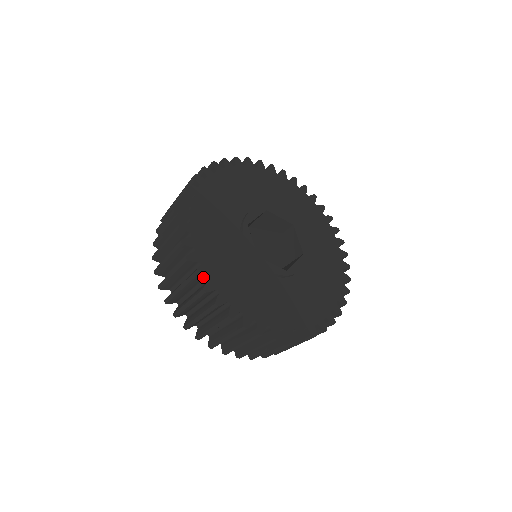
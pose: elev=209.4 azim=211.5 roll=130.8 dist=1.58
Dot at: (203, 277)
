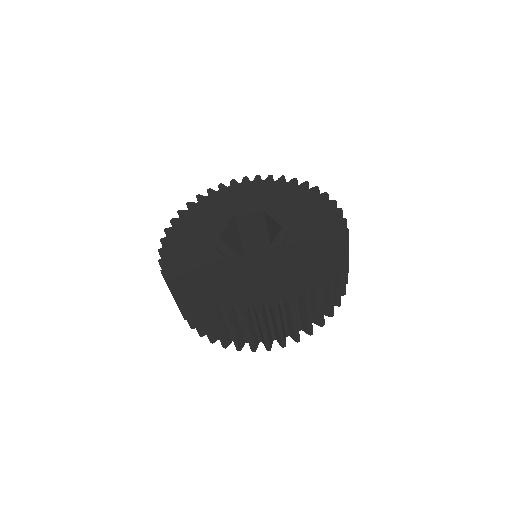
Dot at: (193, 297)
